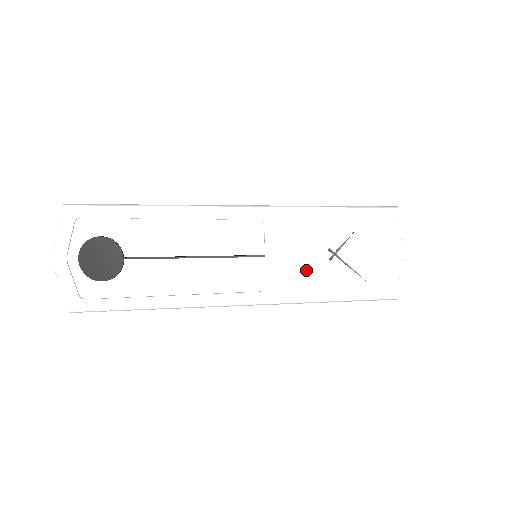
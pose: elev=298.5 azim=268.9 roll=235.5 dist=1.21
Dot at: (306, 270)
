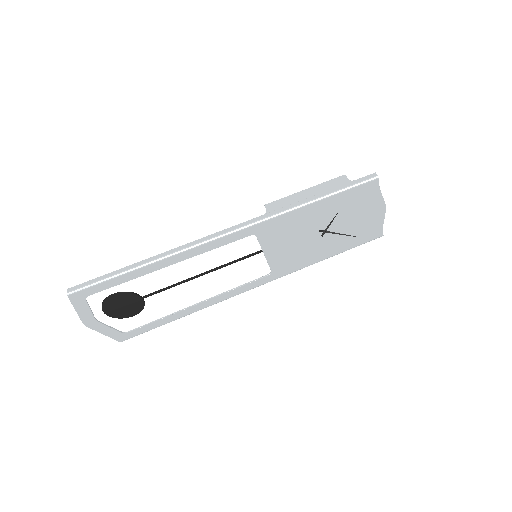
Dot at: (303, 249)
